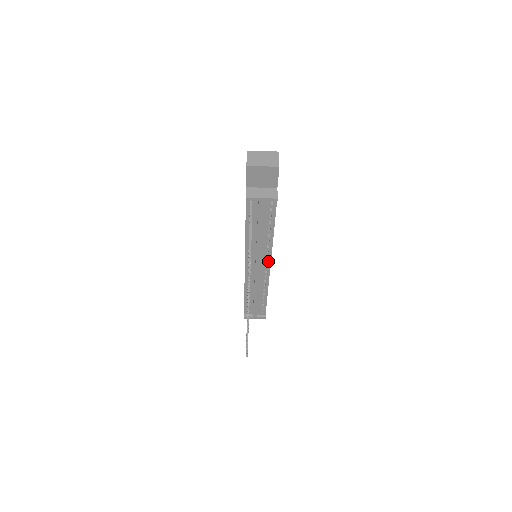
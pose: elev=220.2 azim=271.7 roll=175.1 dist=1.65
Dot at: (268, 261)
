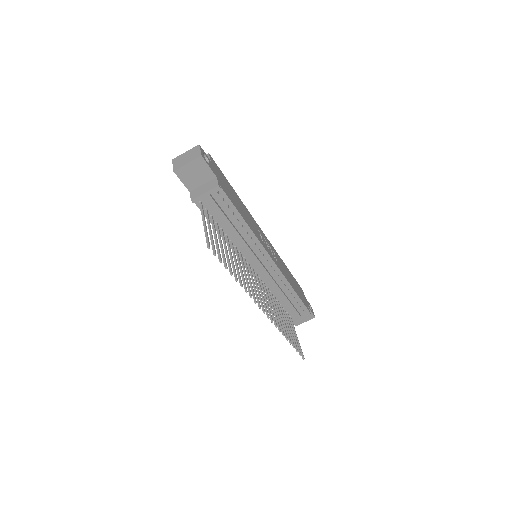
Dot at: (265, 254)
